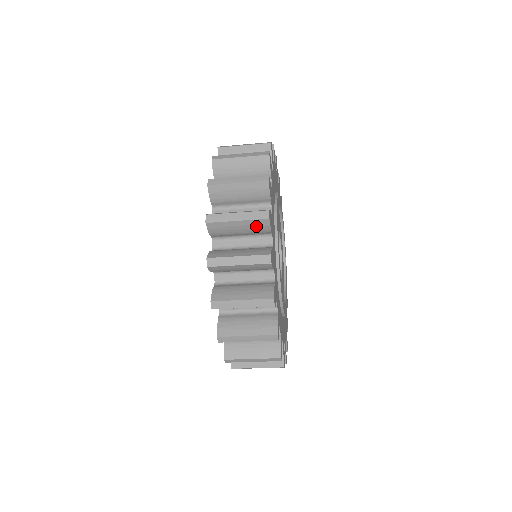
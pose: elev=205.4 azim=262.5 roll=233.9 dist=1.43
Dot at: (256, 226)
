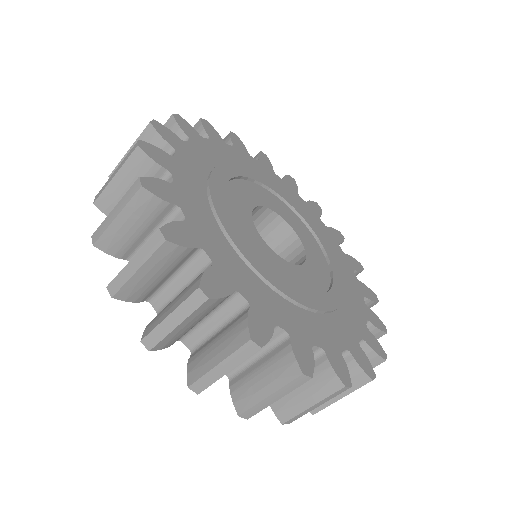
Dot at: occluded
